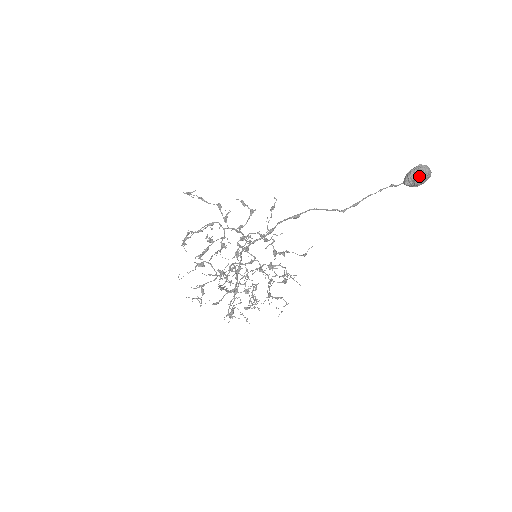
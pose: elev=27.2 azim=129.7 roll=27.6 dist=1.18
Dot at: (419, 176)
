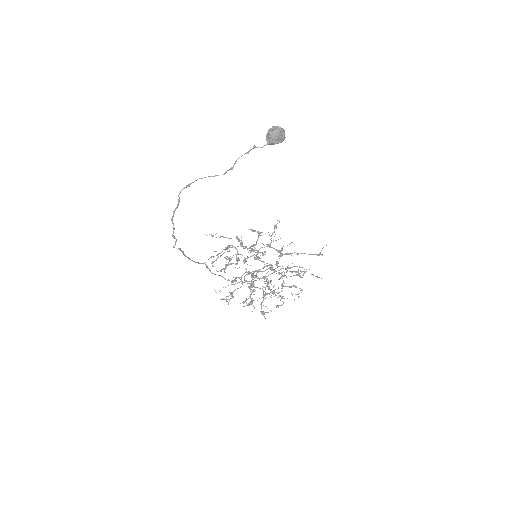
Dot at: (269, 133)
